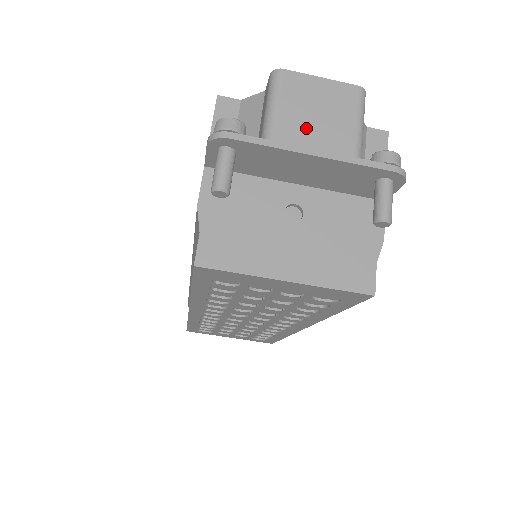
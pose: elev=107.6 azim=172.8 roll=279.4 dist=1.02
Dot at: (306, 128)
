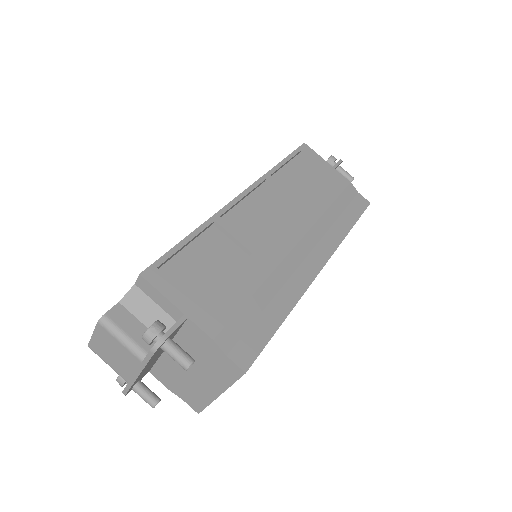
Dot at: (122, 366)
